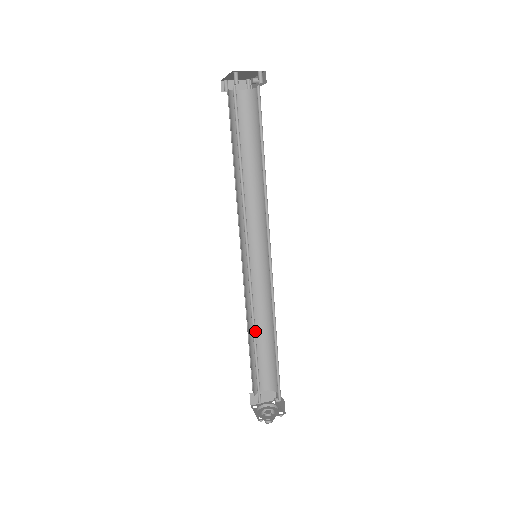
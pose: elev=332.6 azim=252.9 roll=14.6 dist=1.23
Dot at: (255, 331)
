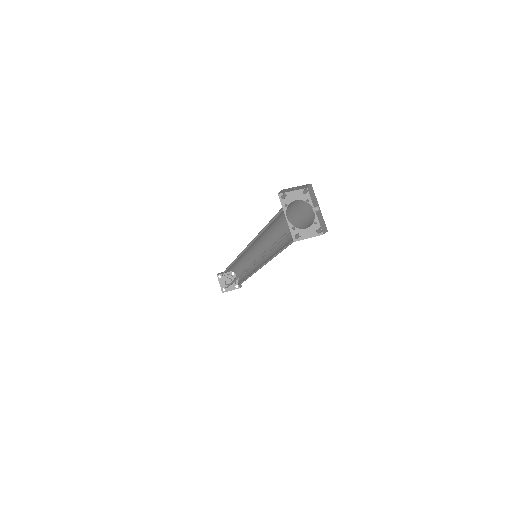
Dot at: occluded
